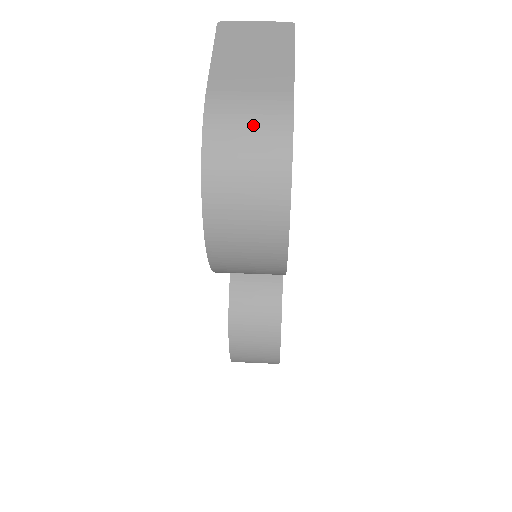
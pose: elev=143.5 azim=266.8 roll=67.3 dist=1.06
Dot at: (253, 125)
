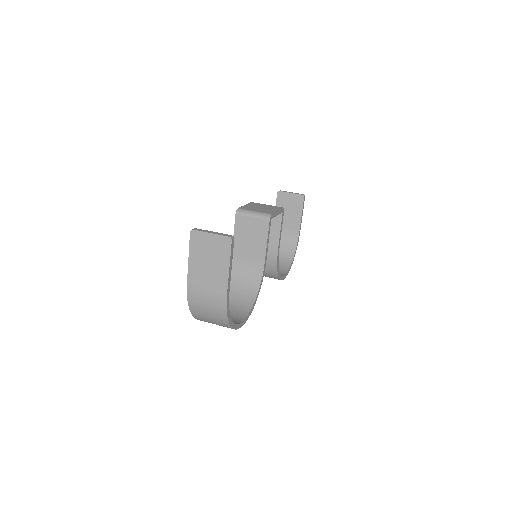
Dot at: (209, 307)
